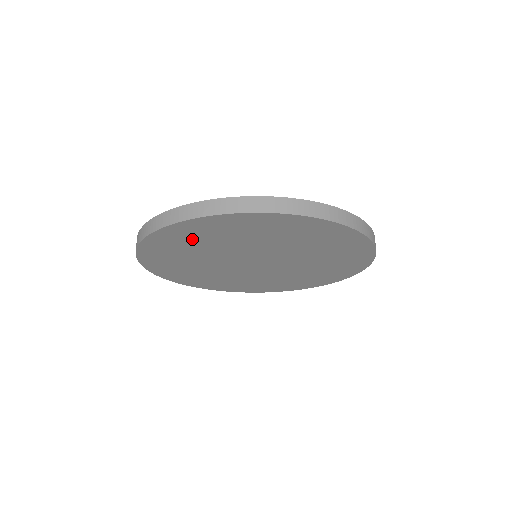
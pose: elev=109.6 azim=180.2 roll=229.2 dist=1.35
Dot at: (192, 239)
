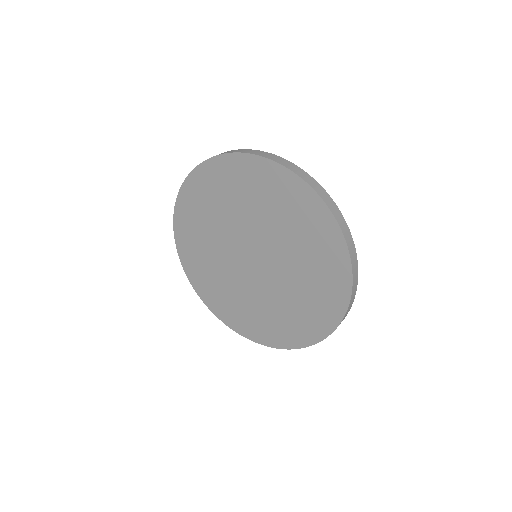
Dot at: (195, 247)
